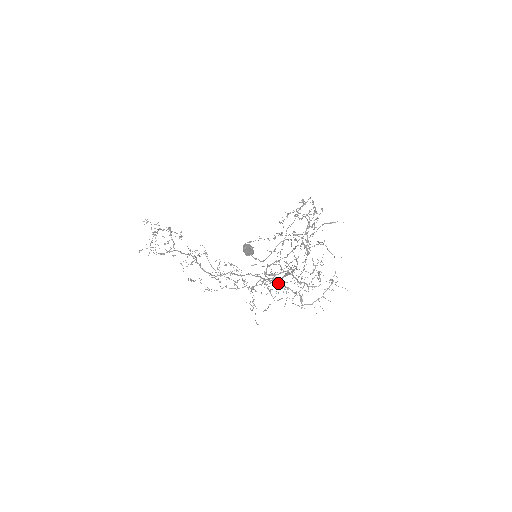
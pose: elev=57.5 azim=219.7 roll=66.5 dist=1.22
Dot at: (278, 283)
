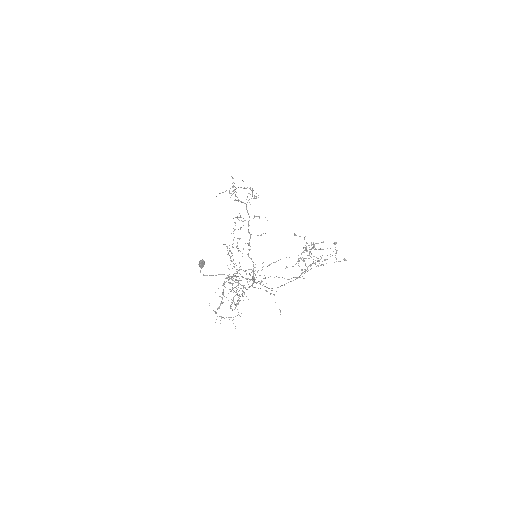
Dot at: occluded
